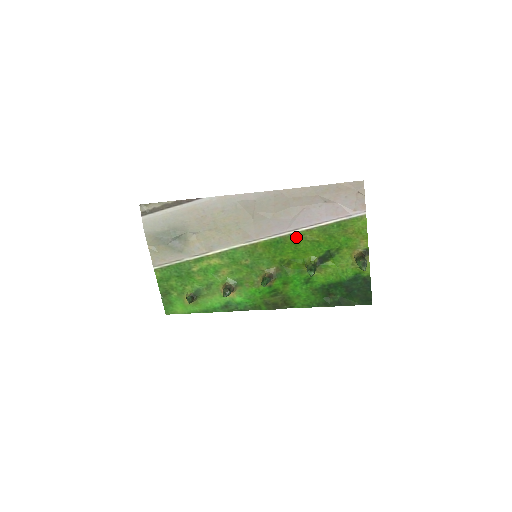
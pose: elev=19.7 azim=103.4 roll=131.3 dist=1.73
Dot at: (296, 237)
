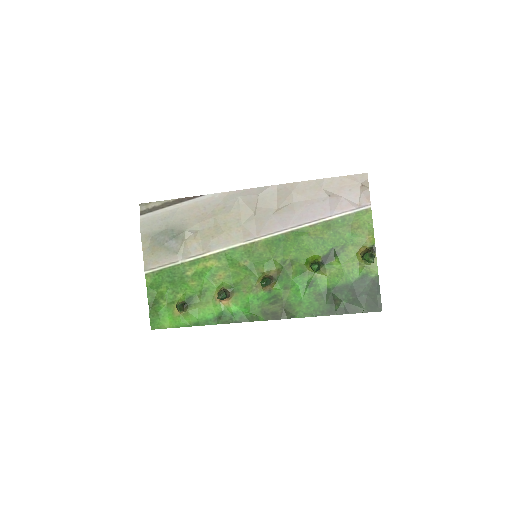
Dot at: (299, 234)
